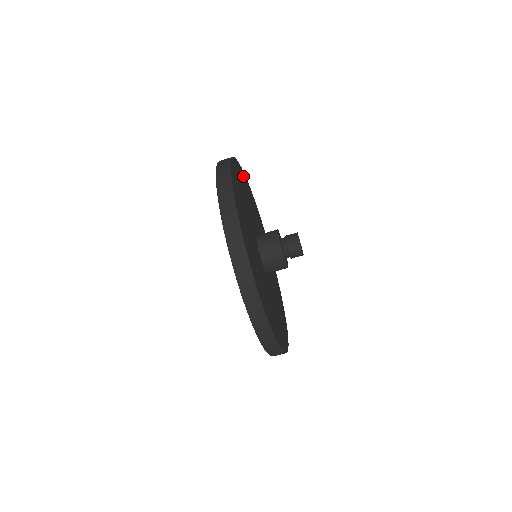
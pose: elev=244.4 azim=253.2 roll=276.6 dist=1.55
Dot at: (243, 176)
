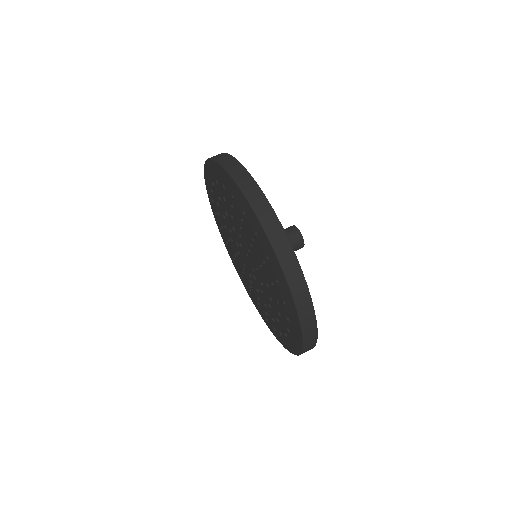
Dot at: occluded
